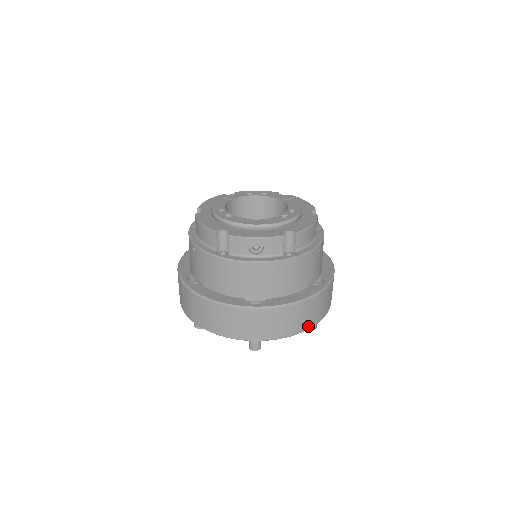
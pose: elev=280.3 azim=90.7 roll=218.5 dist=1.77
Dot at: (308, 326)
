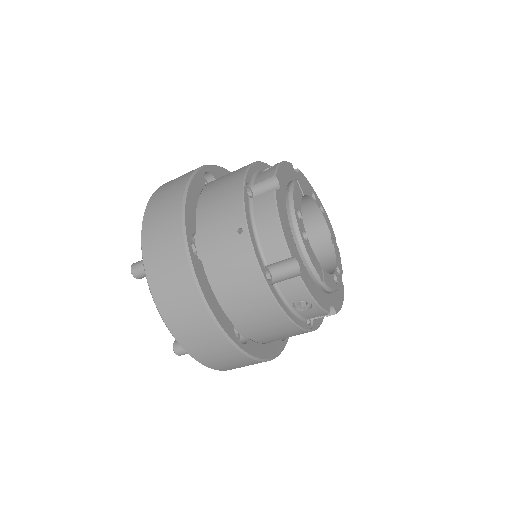
Dot at: occluded
